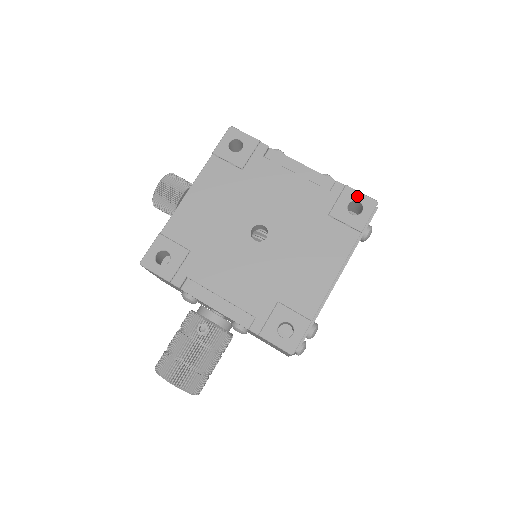
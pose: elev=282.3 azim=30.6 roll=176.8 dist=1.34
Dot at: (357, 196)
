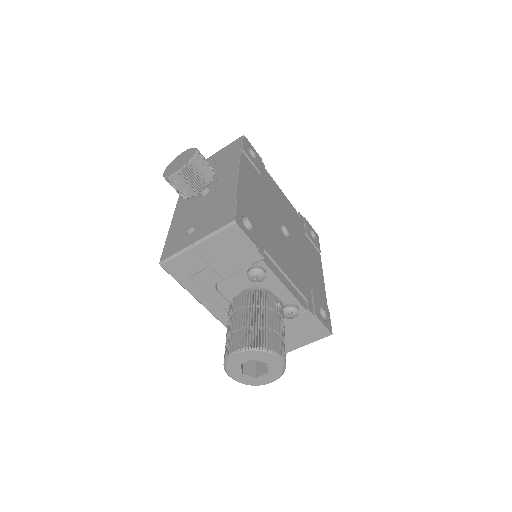
Dot at: (311, 227)
